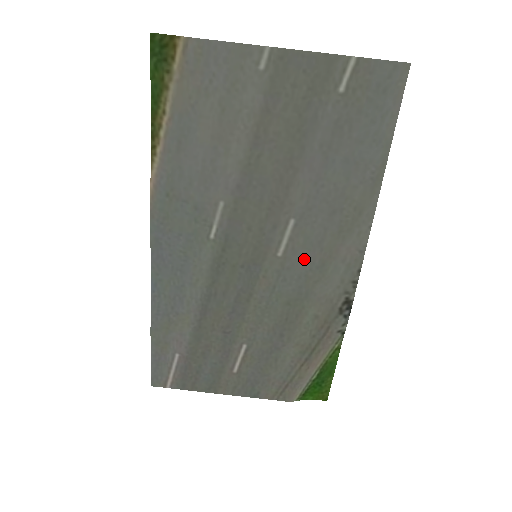
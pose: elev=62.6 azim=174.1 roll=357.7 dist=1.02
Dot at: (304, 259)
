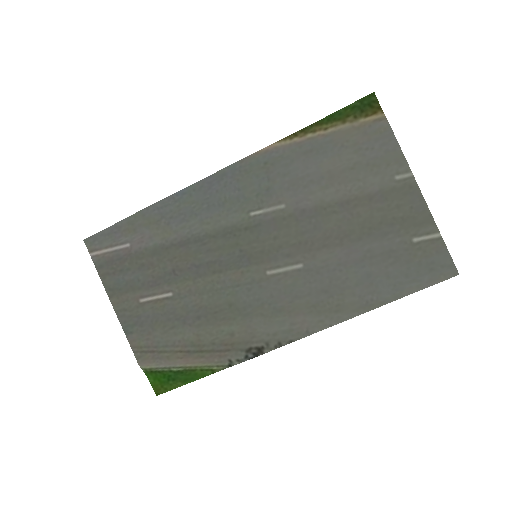
Dot at: (276, 294)
